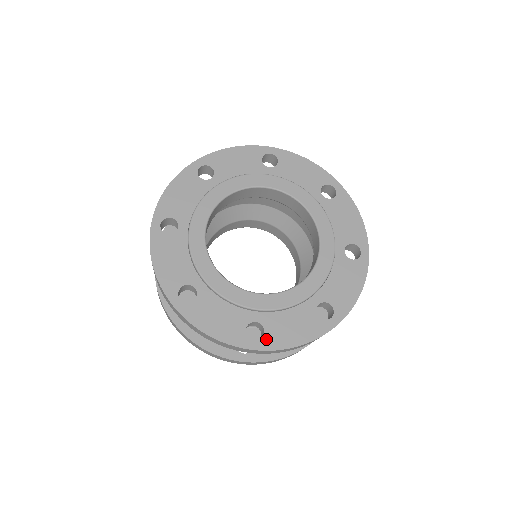
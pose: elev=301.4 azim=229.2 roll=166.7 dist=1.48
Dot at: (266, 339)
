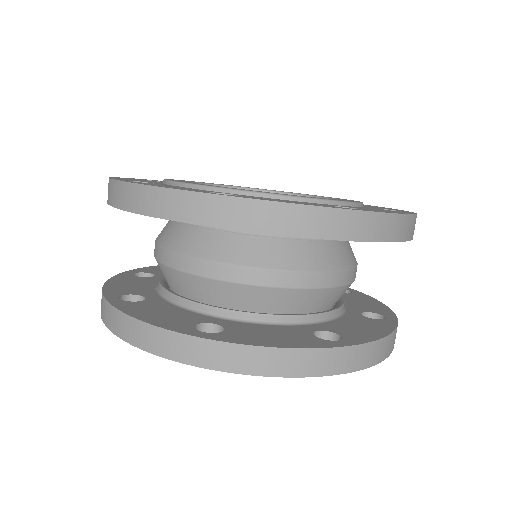
Dot at: (368, 210)
